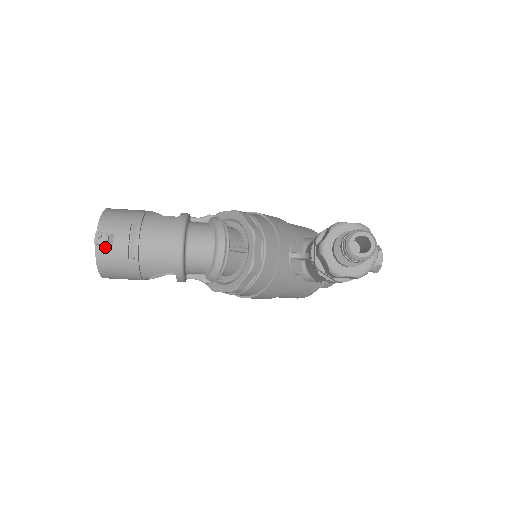
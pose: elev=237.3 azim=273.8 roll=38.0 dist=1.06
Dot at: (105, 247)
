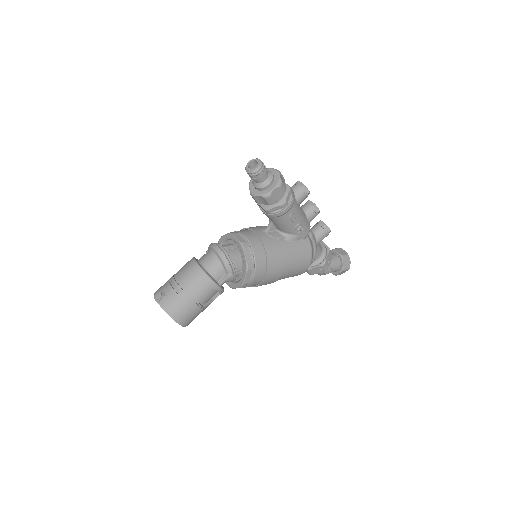
Dot at: (163, 300)
